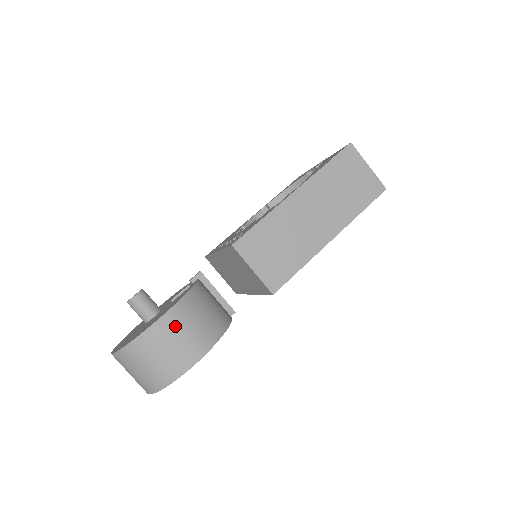
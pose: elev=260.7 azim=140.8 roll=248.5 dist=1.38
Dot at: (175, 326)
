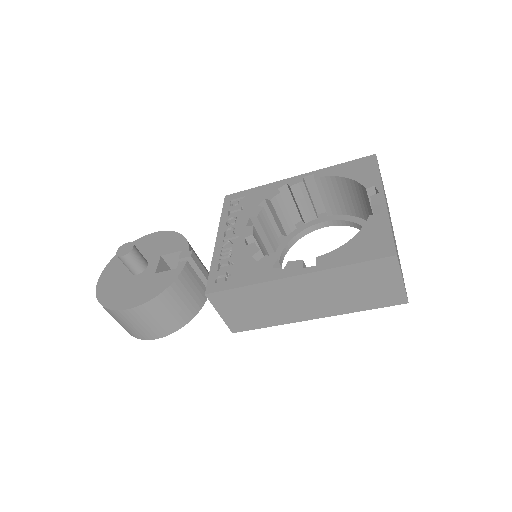
Dot at: (139, 317)
